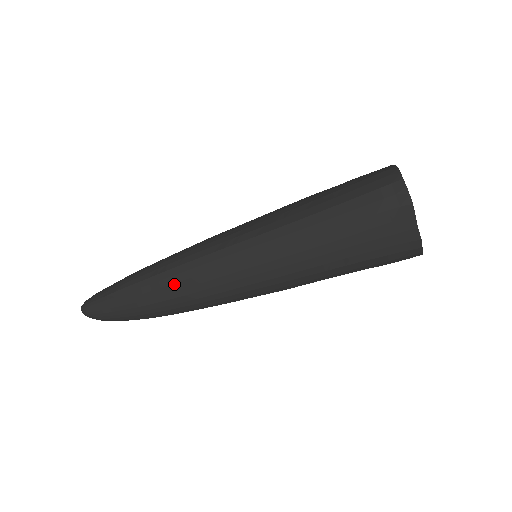
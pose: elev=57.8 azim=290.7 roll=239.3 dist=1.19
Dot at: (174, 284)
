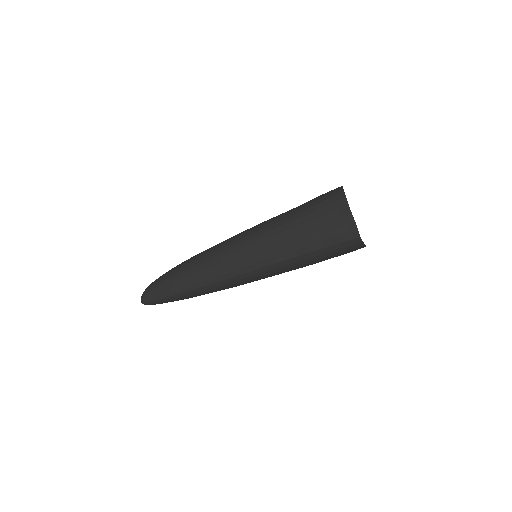
Dot at: (210, 291)
